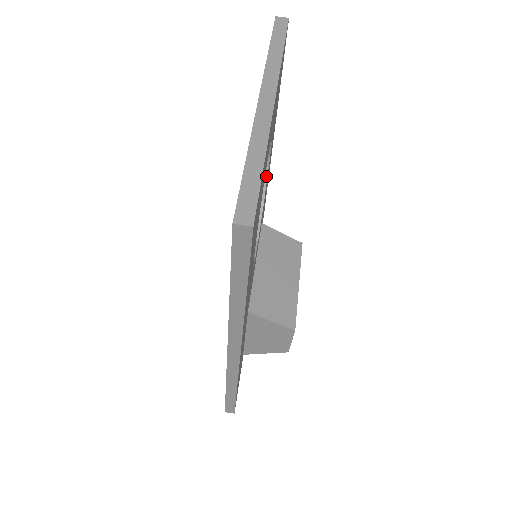
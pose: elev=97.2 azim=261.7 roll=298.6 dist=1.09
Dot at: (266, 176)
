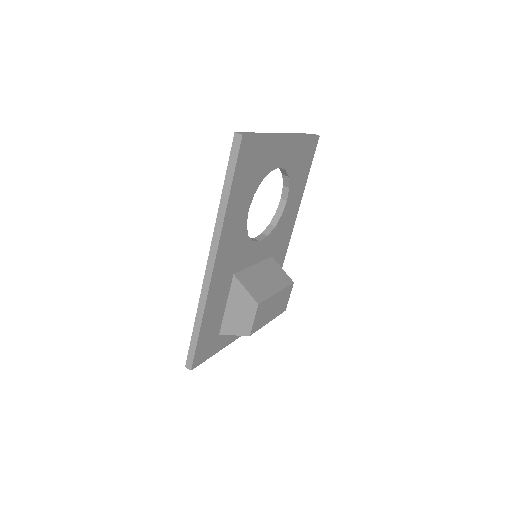
Dot at: (282, 213)
